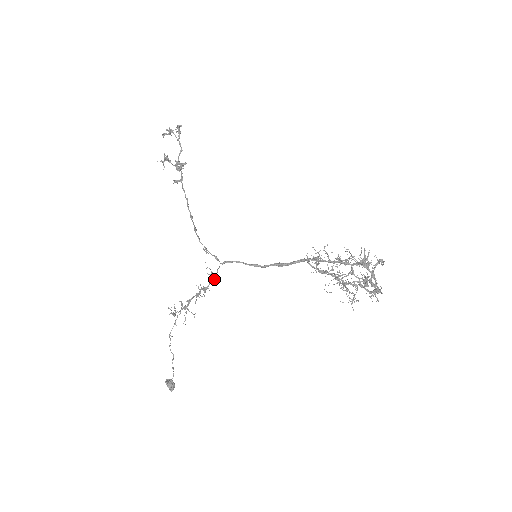
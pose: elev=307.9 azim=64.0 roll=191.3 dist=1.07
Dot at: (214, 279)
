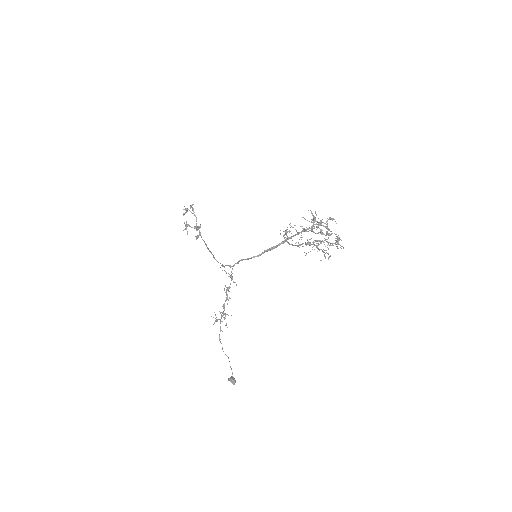
Dot at: (231, 279)
